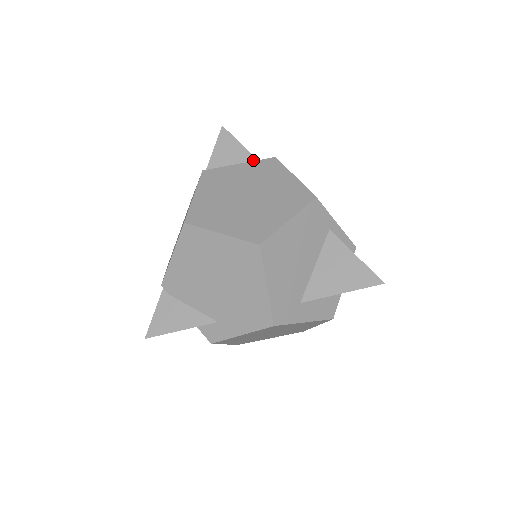
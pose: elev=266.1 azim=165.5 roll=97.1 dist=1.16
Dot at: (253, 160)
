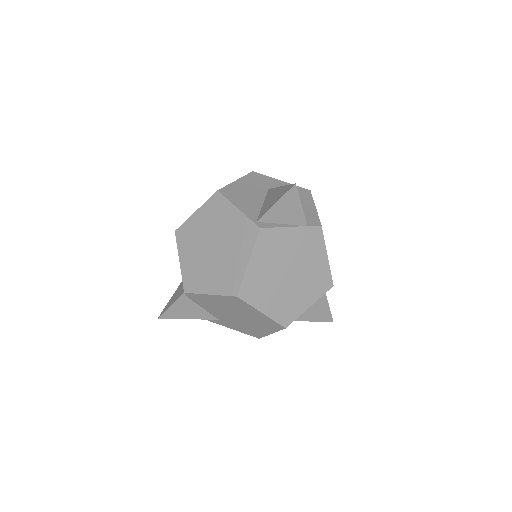
Dot at: (304, 225)
